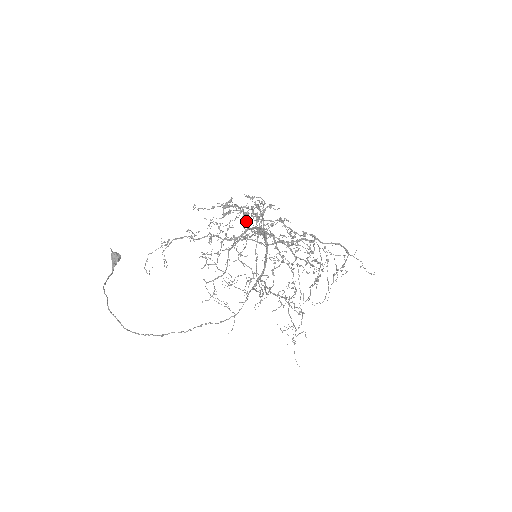
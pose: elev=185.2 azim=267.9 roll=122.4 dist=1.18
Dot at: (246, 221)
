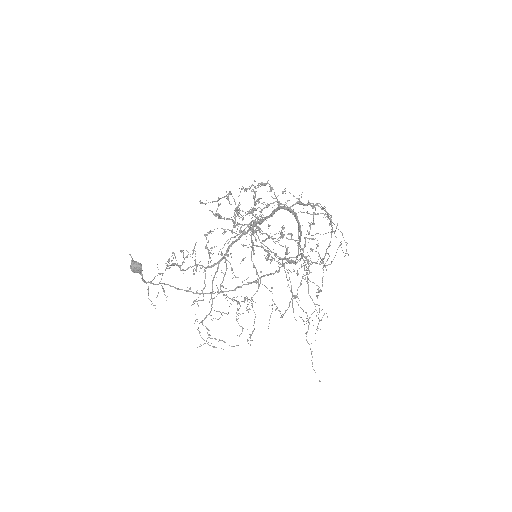
Dot at: (235, 227)
